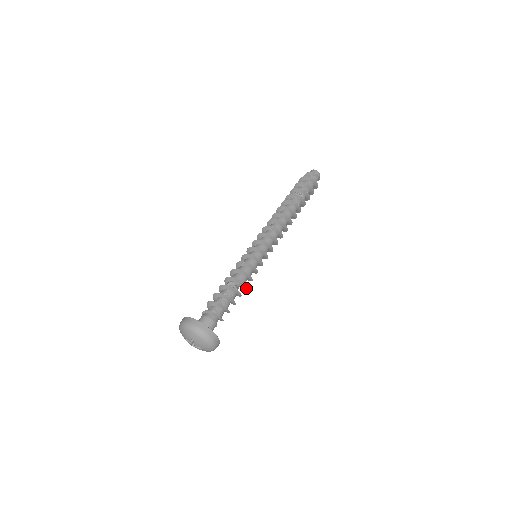
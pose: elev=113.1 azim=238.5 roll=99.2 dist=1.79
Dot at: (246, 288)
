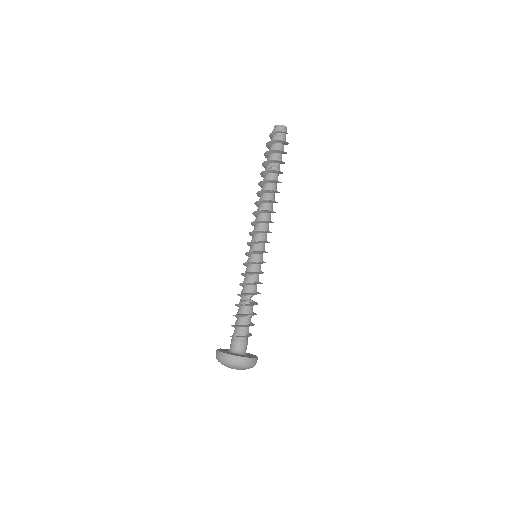
Dot at: occluded
